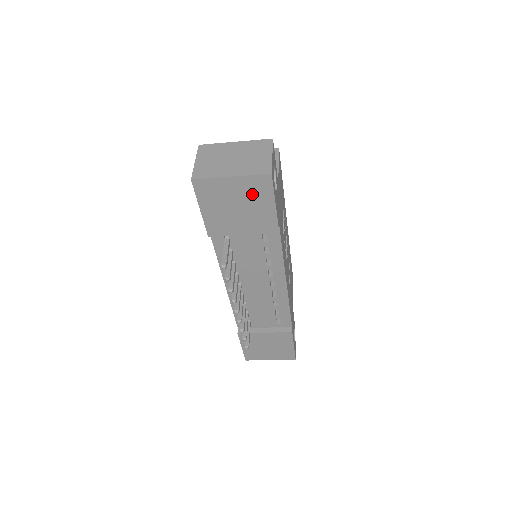
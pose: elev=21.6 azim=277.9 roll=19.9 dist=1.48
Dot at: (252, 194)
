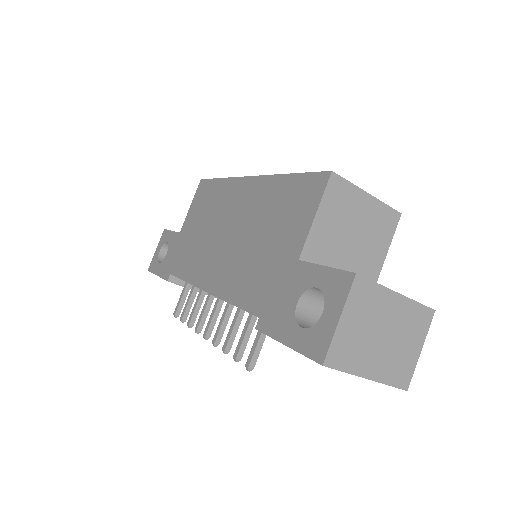
Dot at: occluded
